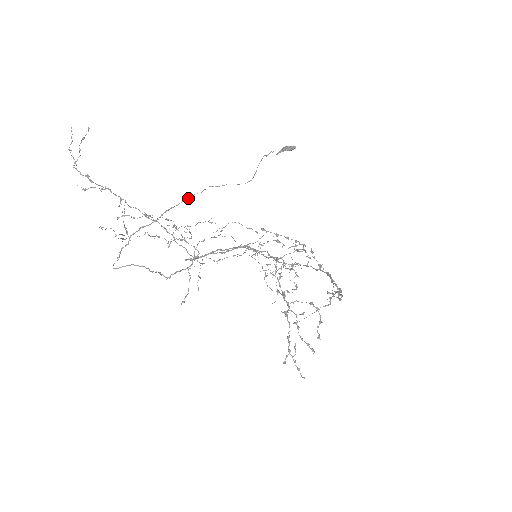
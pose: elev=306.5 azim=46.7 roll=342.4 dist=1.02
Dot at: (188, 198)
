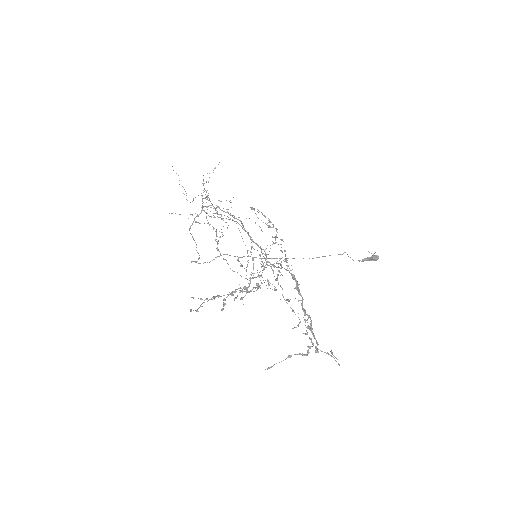
Dot at: (270, 258)
